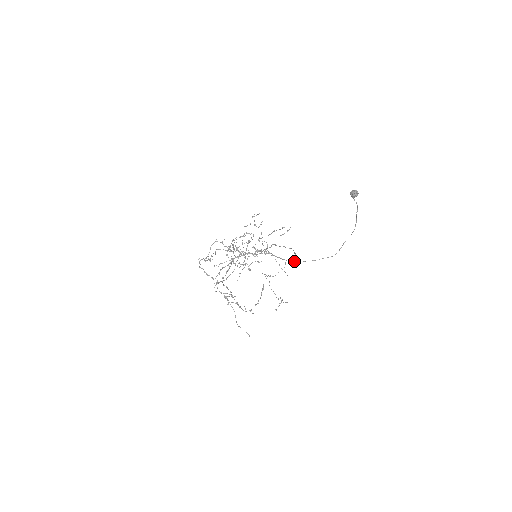
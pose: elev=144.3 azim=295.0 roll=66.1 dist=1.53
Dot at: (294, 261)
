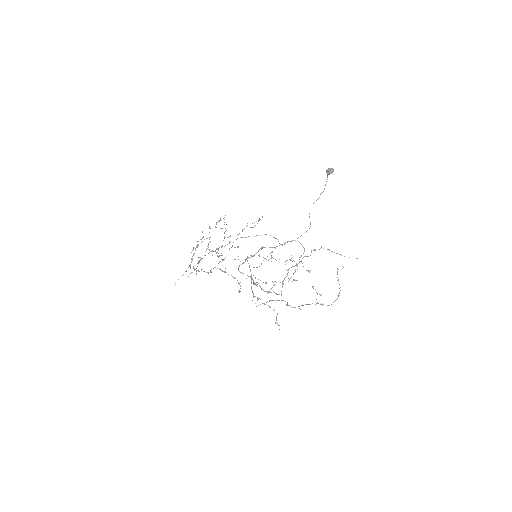
Dot at: occluded
